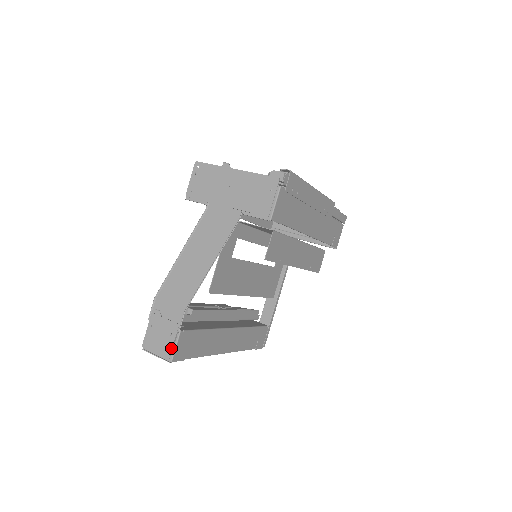
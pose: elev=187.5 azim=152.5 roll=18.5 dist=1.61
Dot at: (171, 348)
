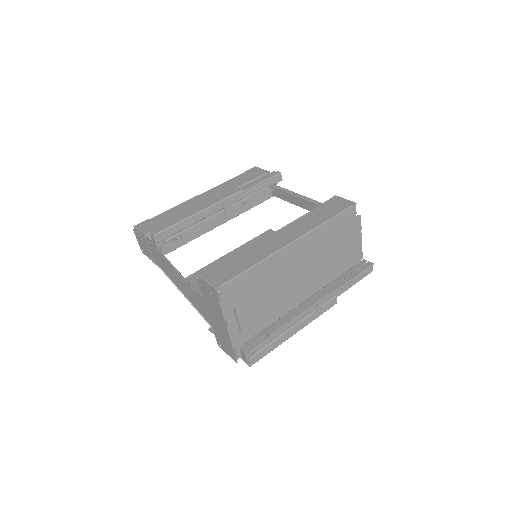
Dot at: occluded
